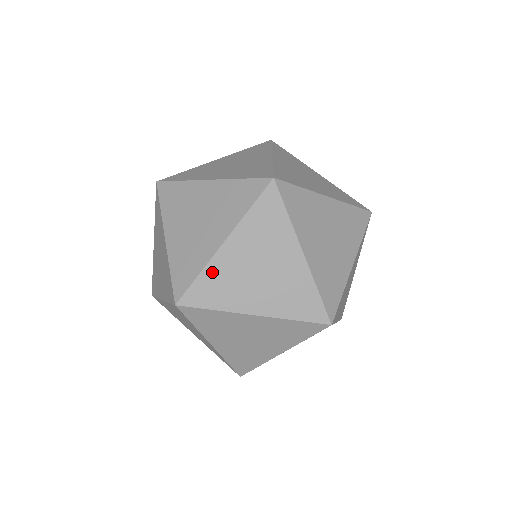
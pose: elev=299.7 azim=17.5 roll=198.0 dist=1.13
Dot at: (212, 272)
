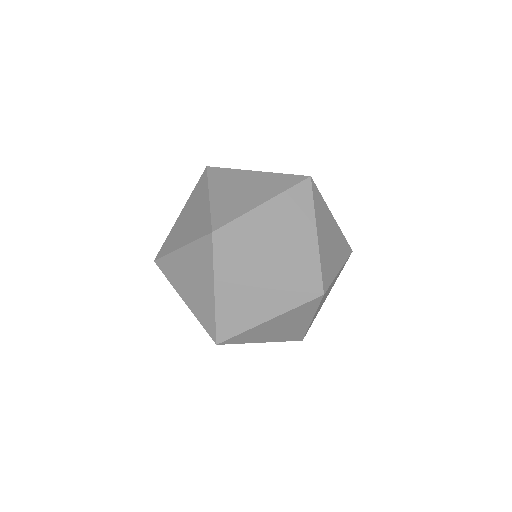
Dot at: (251, 331)
